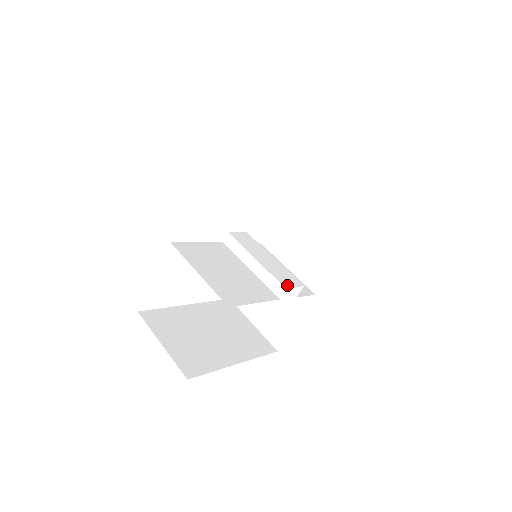
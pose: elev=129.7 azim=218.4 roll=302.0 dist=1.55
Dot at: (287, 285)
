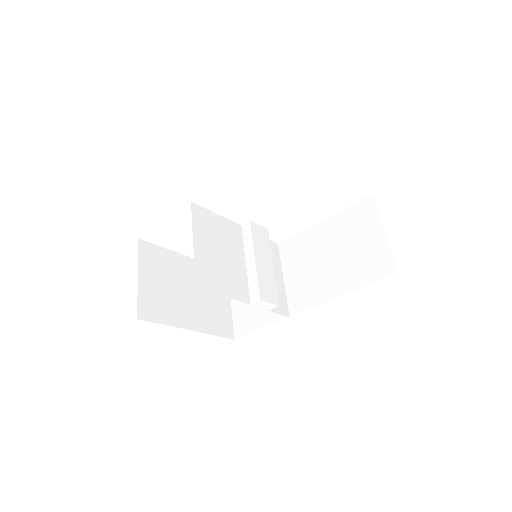
Dot at: (264, 297)
